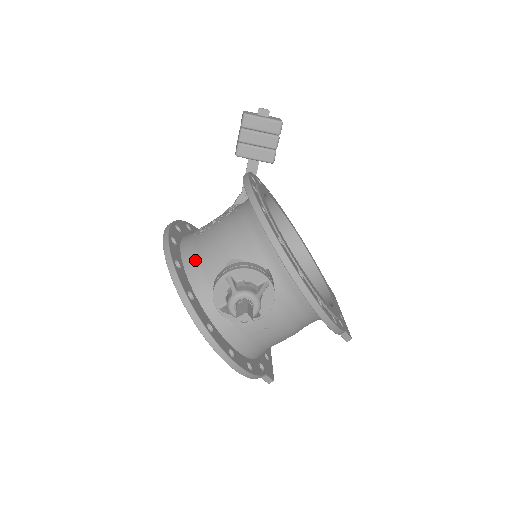
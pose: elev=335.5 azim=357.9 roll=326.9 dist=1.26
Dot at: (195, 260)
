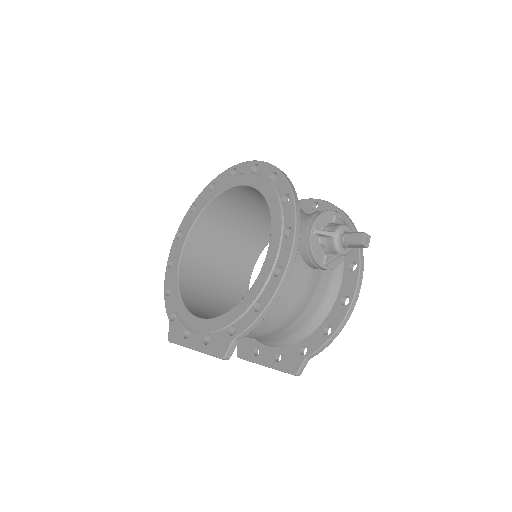
Dot at: occluded
